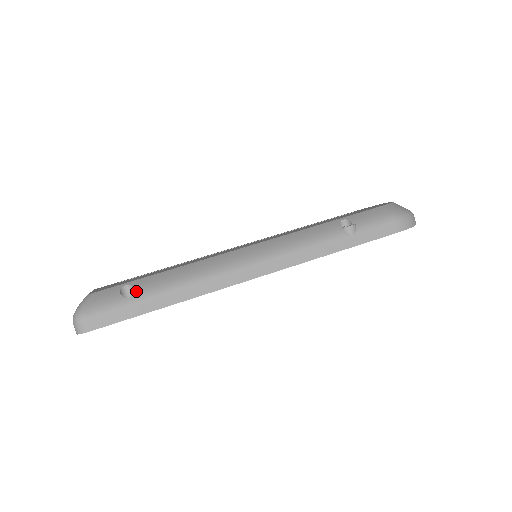
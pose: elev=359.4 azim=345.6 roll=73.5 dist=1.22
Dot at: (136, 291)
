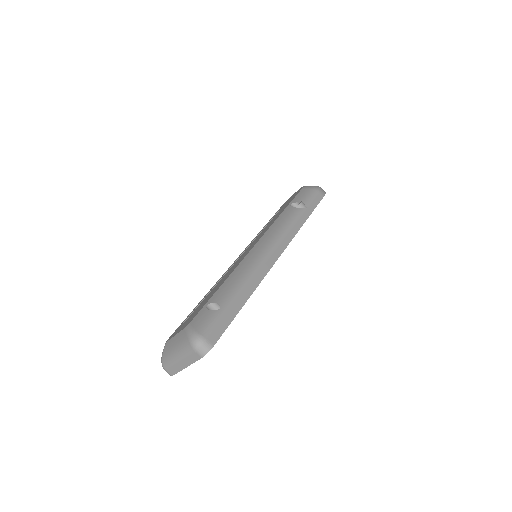
Dot at: (220, 302)
